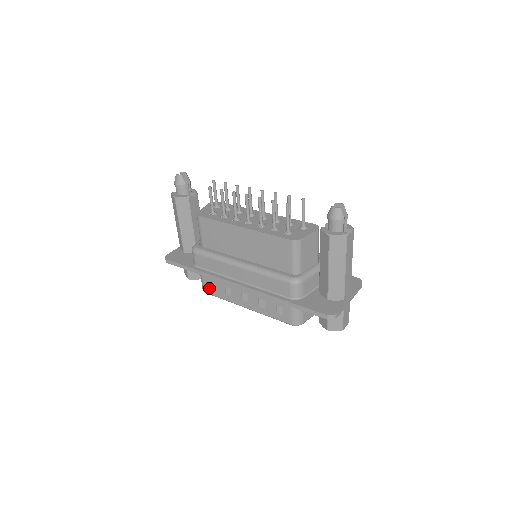
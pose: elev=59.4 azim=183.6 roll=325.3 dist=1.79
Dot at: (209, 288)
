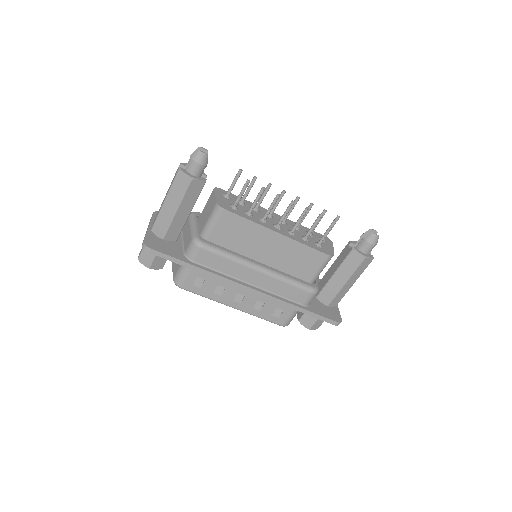
Dot at: (191, 284)
